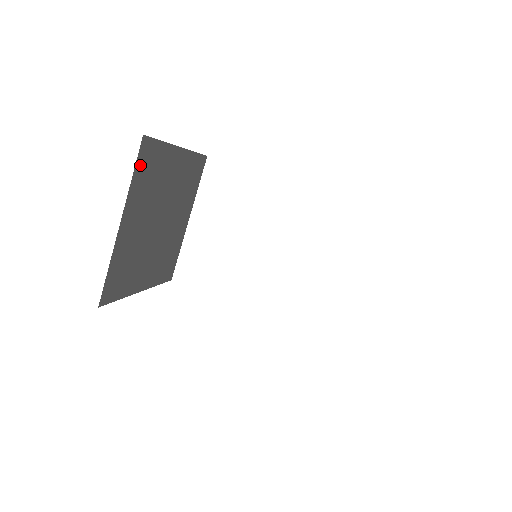
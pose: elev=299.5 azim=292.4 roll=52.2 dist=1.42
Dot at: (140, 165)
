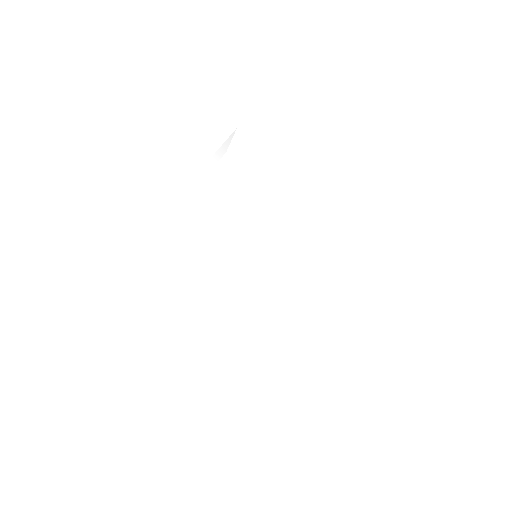
Dot at: occluded
